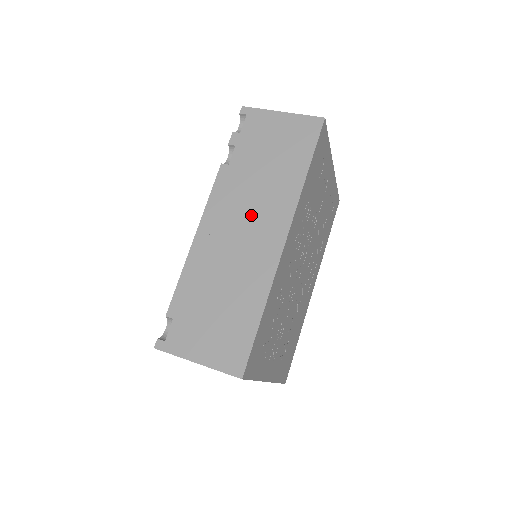
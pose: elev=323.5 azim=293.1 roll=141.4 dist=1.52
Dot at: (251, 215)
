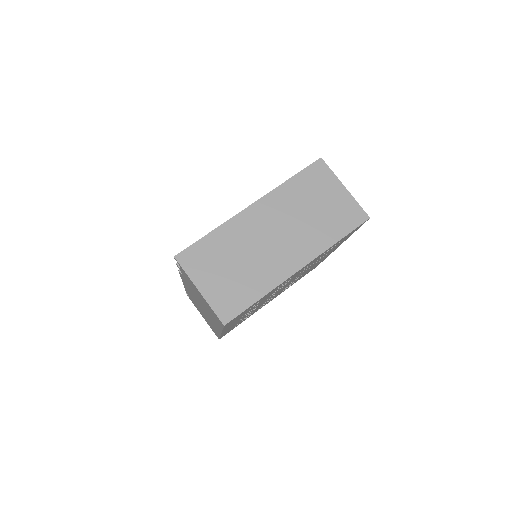
Dot at: occluded
